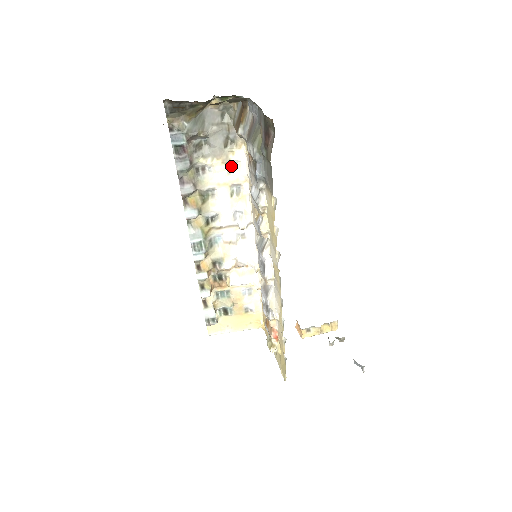
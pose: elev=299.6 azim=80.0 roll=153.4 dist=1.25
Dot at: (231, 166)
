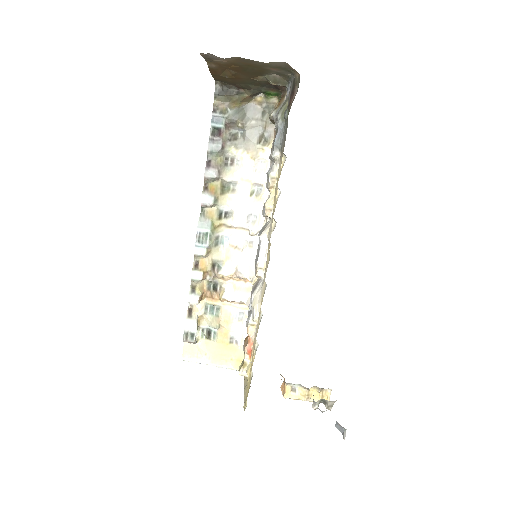
Dot at: (258, 165)
